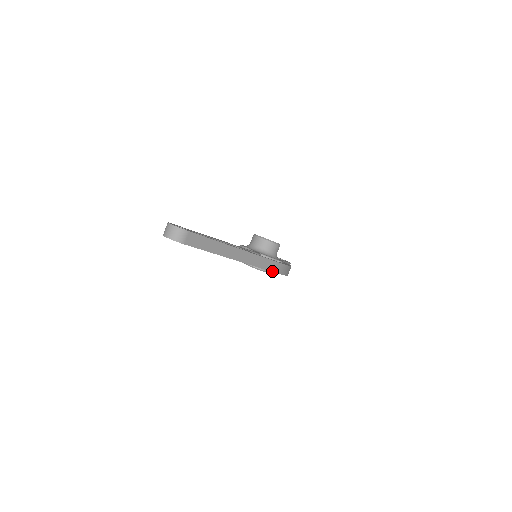
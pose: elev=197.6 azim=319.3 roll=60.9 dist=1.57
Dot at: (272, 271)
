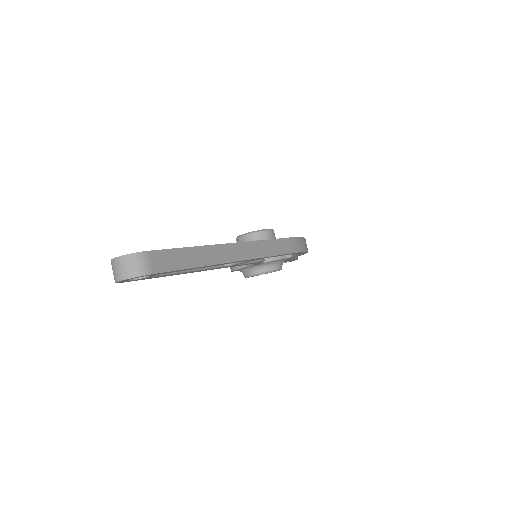
Dot at: (290, 253)
